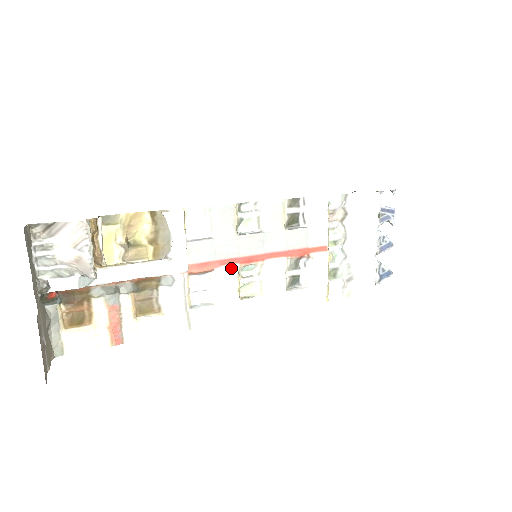
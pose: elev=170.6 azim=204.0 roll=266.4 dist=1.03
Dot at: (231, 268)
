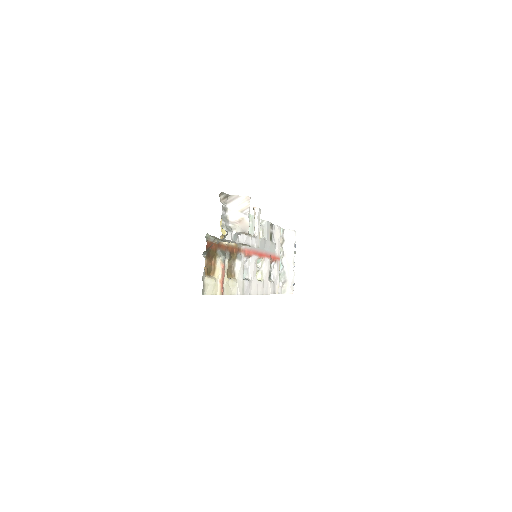
Dot at: (256, 257)
